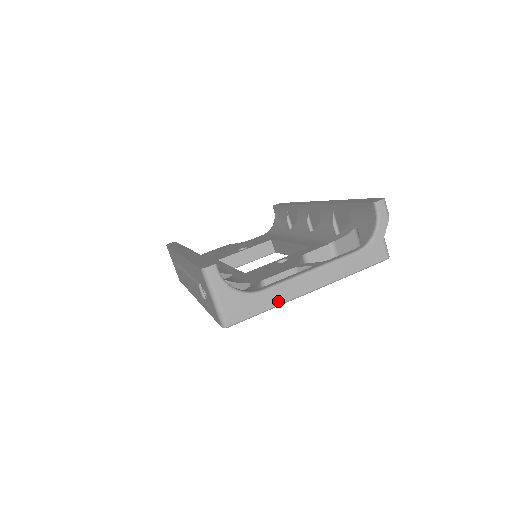
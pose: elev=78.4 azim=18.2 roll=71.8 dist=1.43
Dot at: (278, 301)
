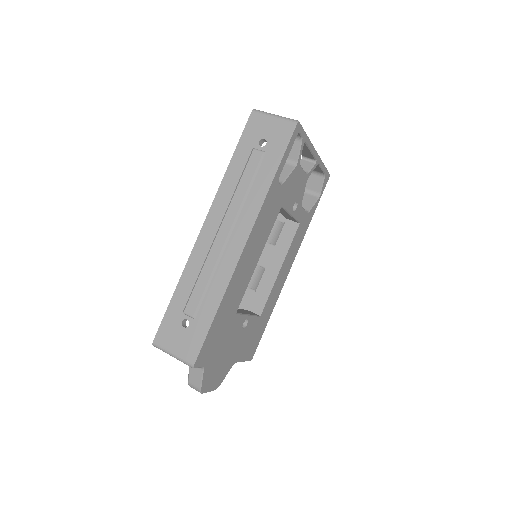
Dot at: occluded
